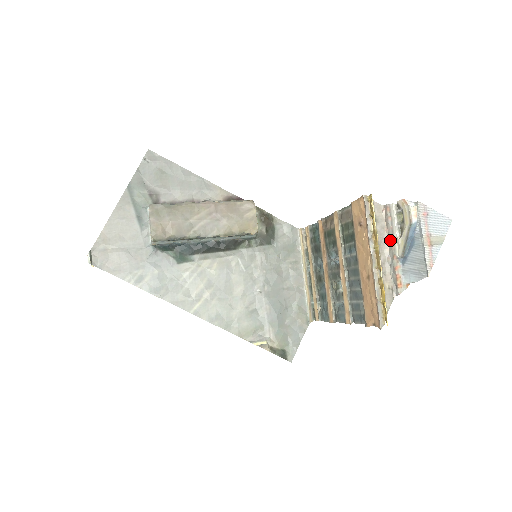
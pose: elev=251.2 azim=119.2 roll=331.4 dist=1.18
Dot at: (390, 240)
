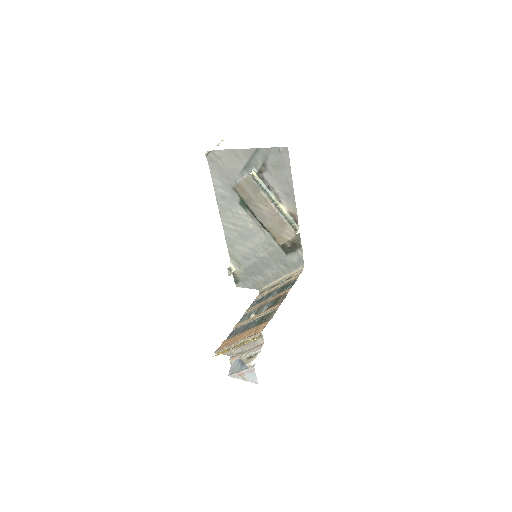
Dot at: (249, 350)
